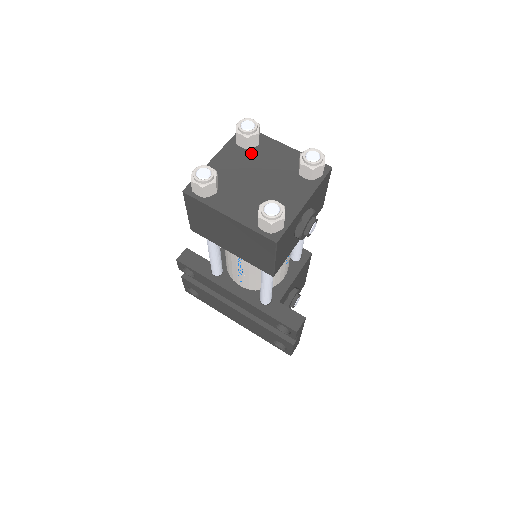
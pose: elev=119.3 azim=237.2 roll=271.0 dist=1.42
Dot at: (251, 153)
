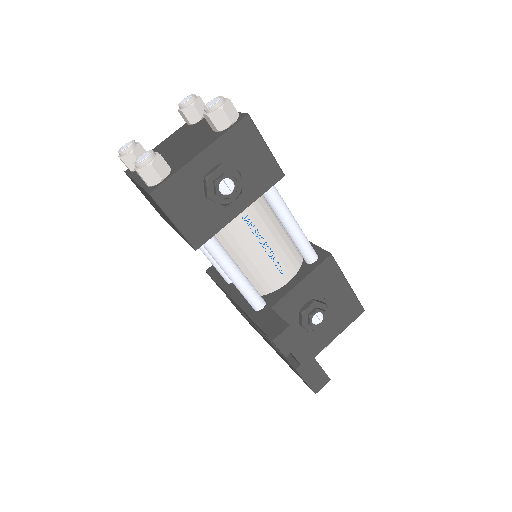
Dot at: (192, 127)
